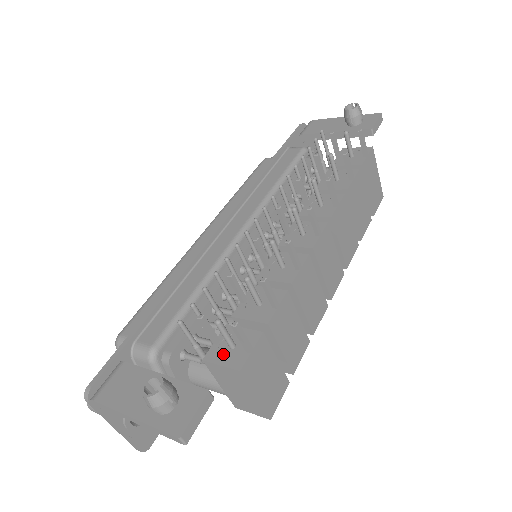
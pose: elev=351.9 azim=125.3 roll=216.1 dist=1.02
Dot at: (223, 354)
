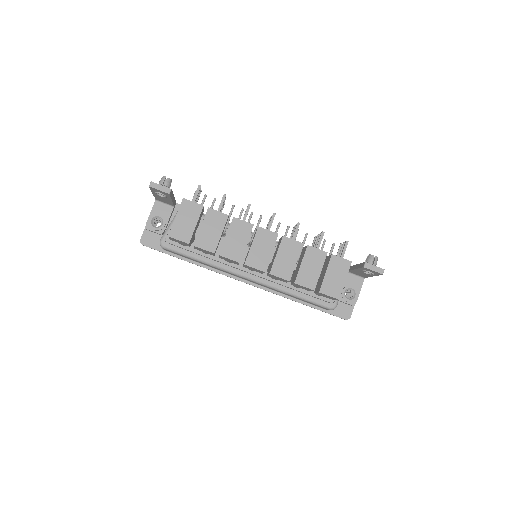
Dot at: occluded
